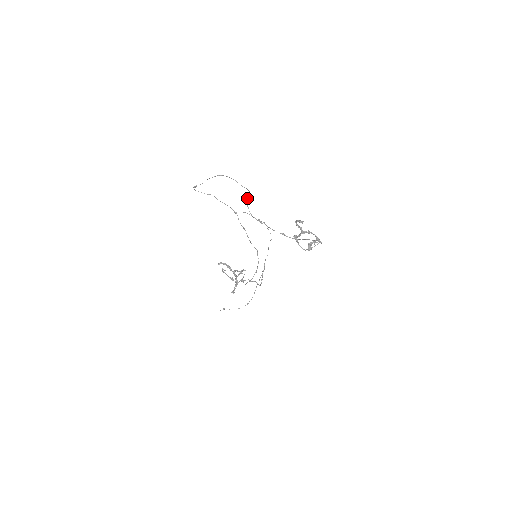
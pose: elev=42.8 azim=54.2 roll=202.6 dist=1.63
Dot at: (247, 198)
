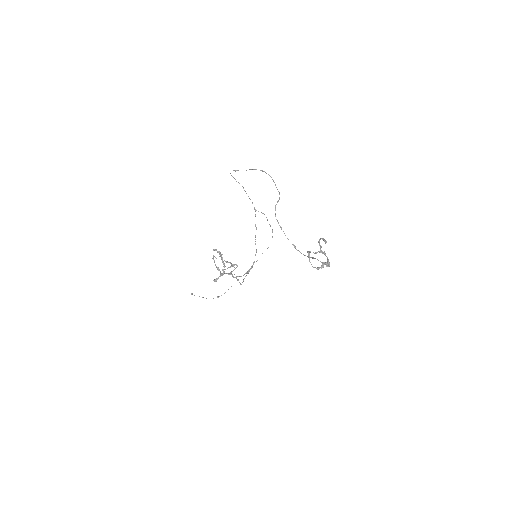
Dot at: (277, 201)
